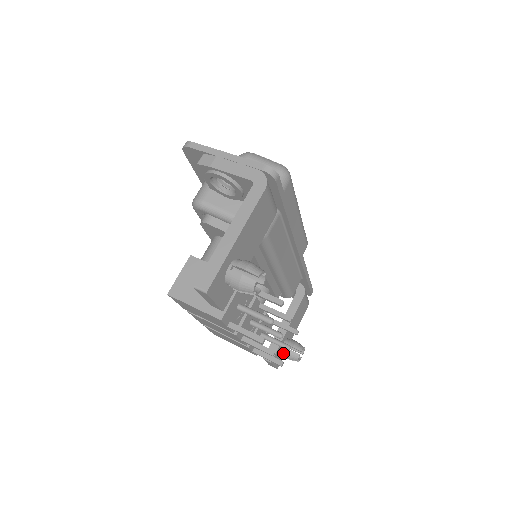
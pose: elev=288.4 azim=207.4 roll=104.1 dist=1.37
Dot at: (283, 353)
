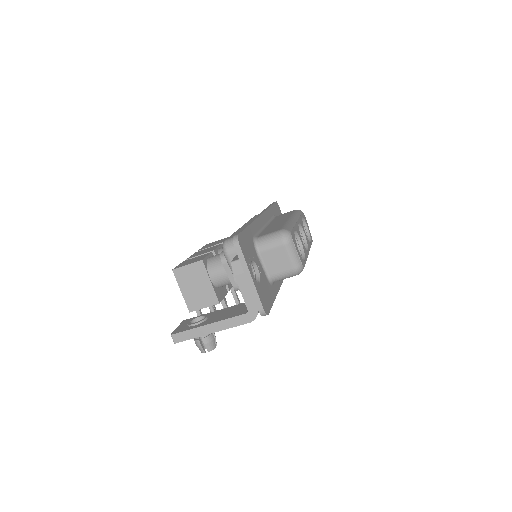
Dot at: occluded
